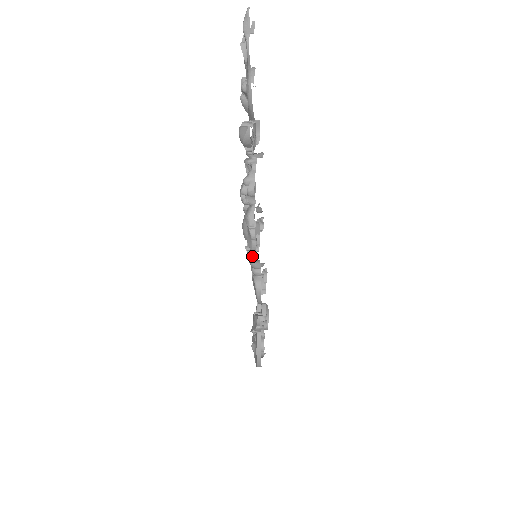
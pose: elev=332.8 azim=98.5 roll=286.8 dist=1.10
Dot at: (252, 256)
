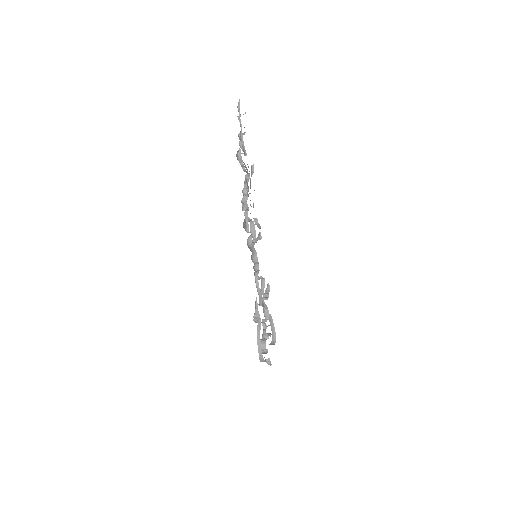
Dot at: (248, 240)
